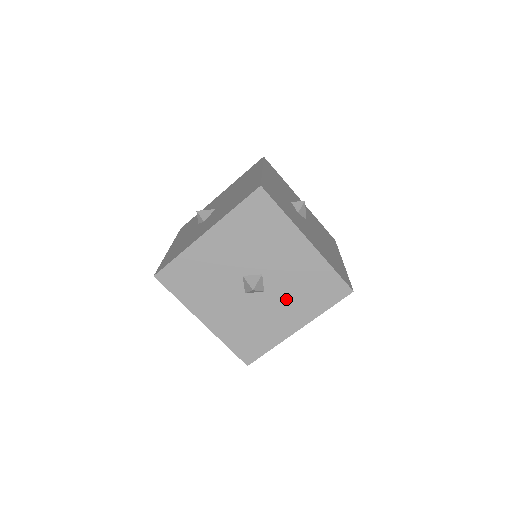
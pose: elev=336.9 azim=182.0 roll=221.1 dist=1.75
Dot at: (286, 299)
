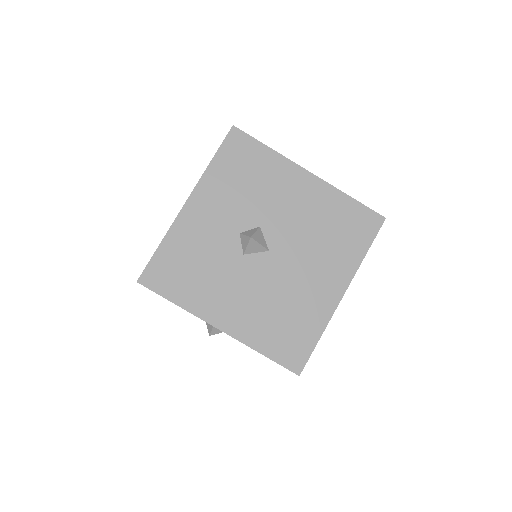
Dot at: occluded
